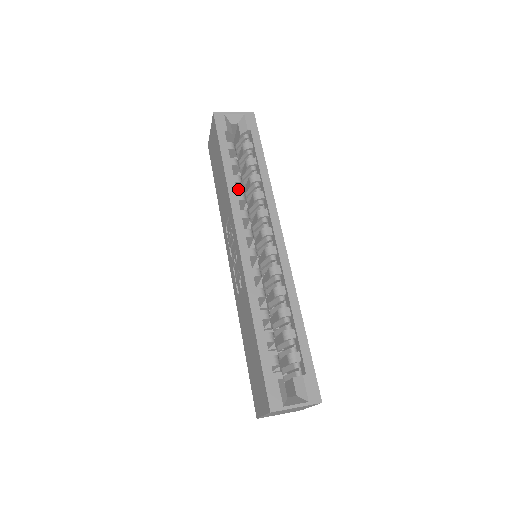
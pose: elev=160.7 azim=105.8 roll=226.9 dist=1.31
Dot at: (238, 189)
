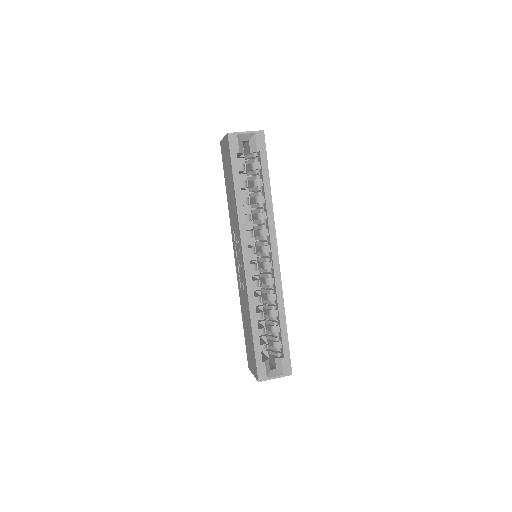
Dot at: occluded
